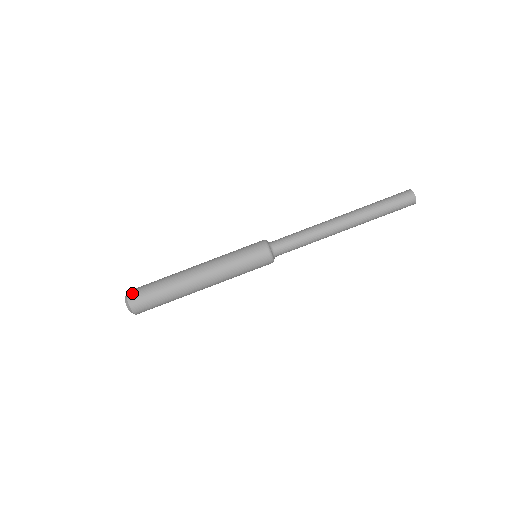
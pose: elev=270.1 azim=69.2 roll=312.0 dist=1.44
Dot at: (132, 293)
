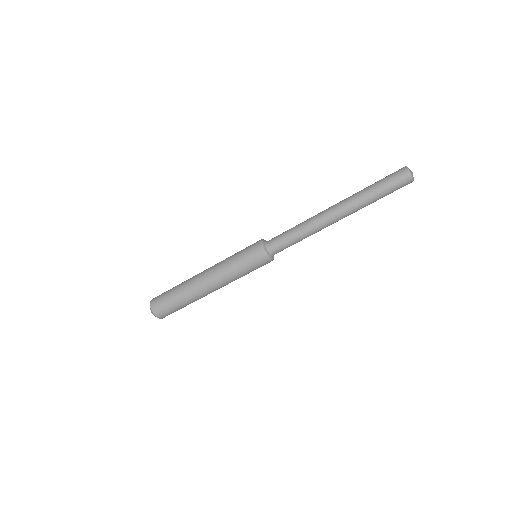
Dot at: (154, 302)
